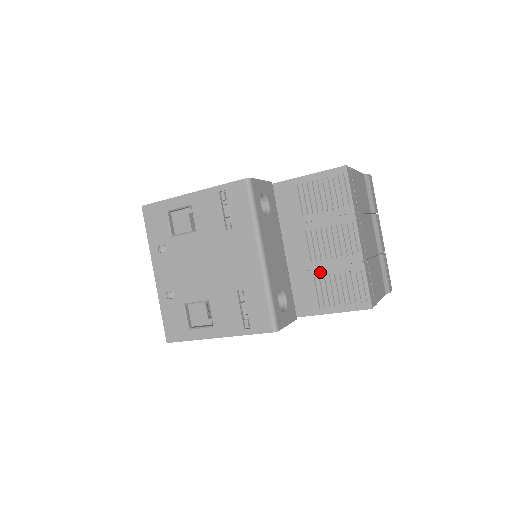
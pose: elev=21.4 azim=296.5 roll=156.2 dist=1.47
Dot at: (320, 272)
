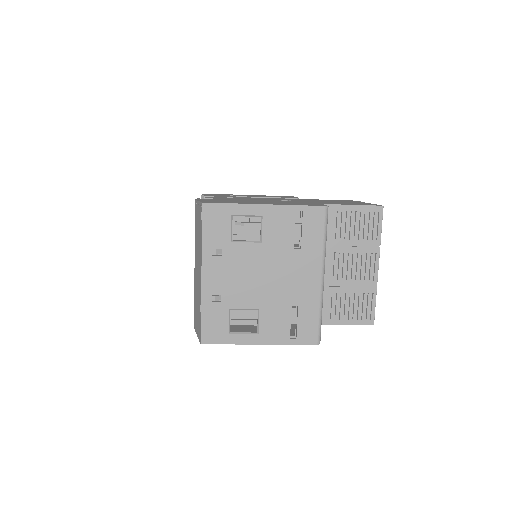
Dot at: (339, 290)
